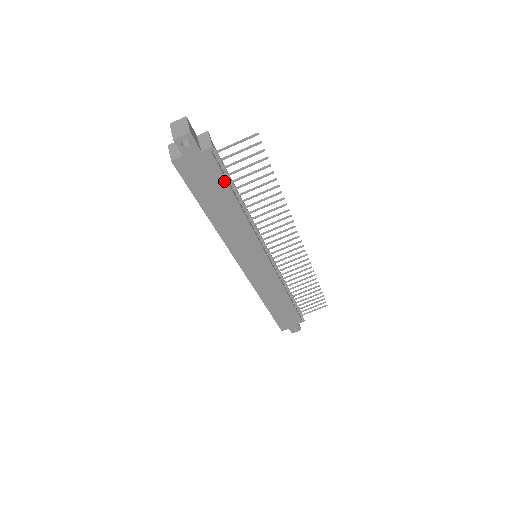
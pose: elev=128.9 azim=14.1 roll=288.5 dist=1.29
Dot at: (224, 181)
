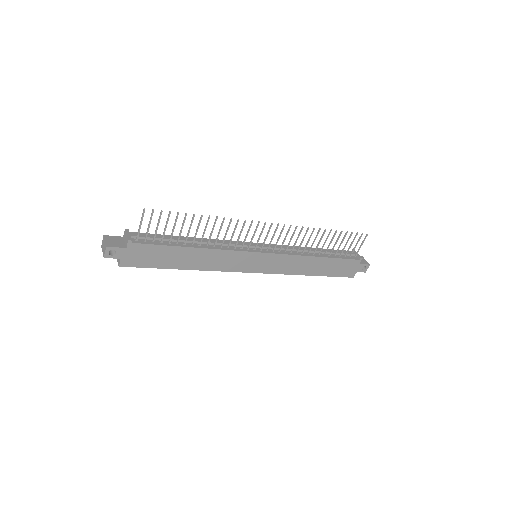
Dot at: (162, 247)
